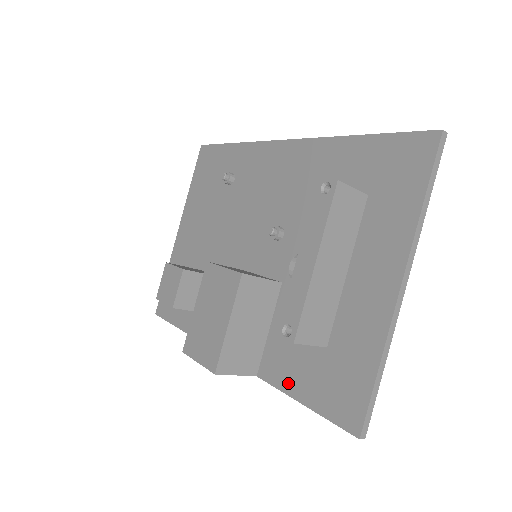
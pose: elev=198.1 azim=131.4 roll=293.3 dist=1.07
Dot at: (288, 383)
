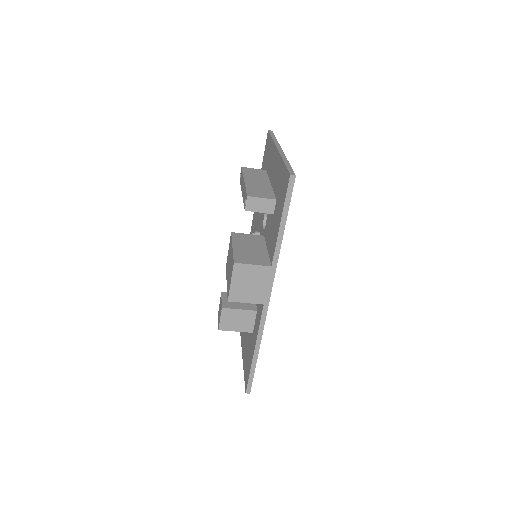
Dot at: (276, 234)
